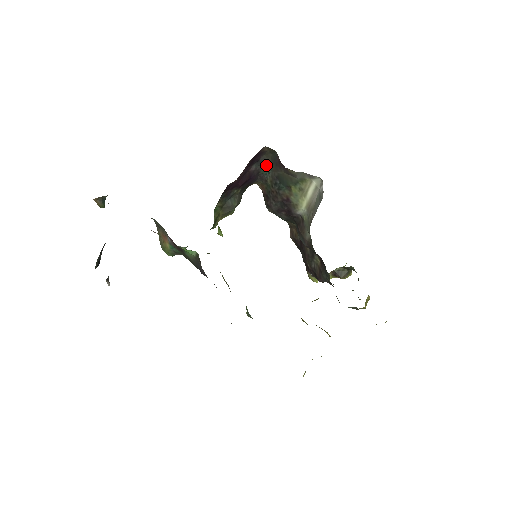
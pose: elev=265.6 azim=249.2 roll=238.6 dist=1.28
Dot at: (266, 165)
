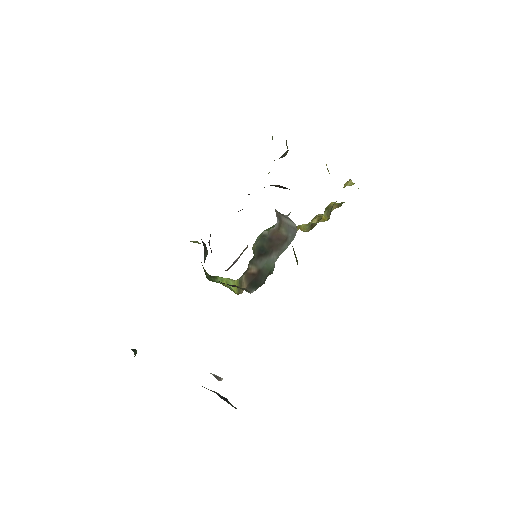
Dot at: occluded
